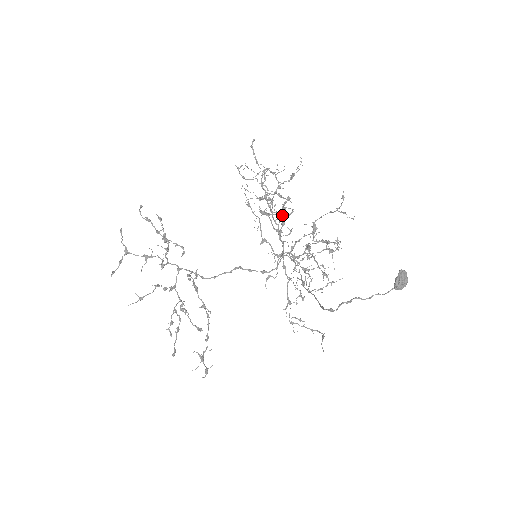
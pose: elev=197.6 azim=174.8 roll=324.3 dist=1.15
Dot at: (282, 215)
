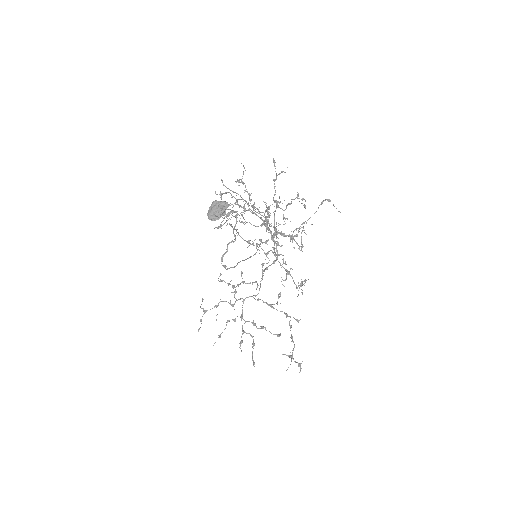
Dot at: occluded
